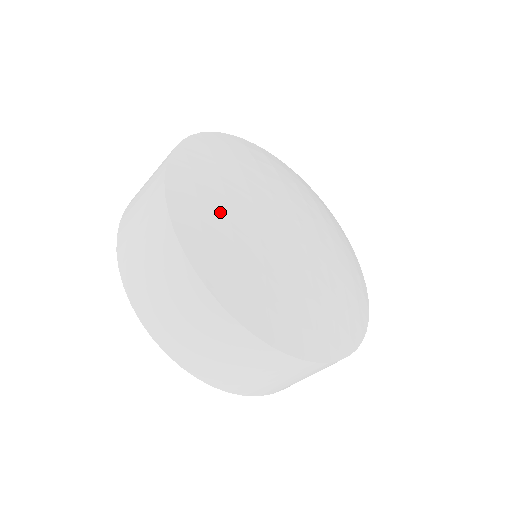
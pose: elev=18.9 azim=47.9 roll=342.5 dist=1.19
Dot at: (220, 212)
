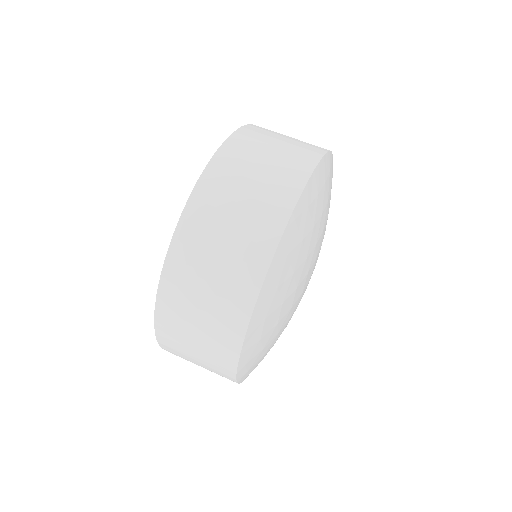
Dot at: (319, 211)
